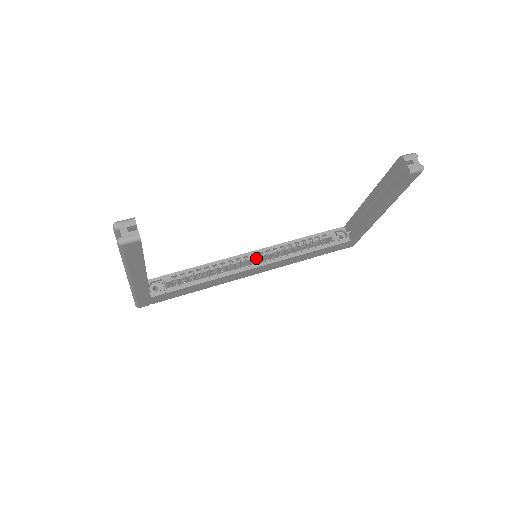
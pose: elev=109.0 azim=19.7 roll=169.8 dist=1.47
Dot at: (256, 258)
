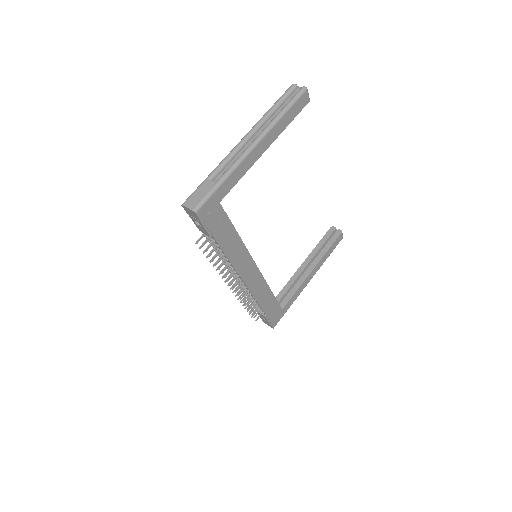
Dot at: occluded
